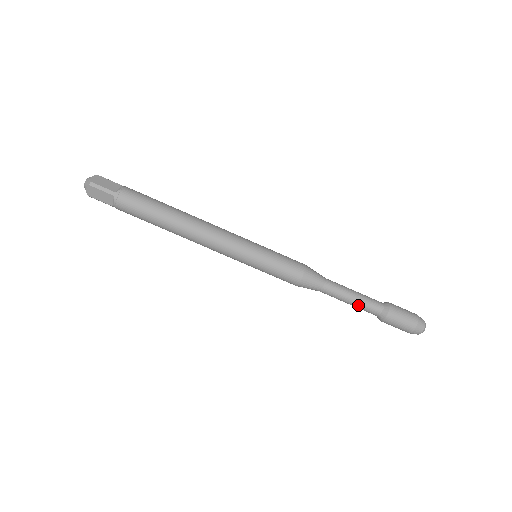
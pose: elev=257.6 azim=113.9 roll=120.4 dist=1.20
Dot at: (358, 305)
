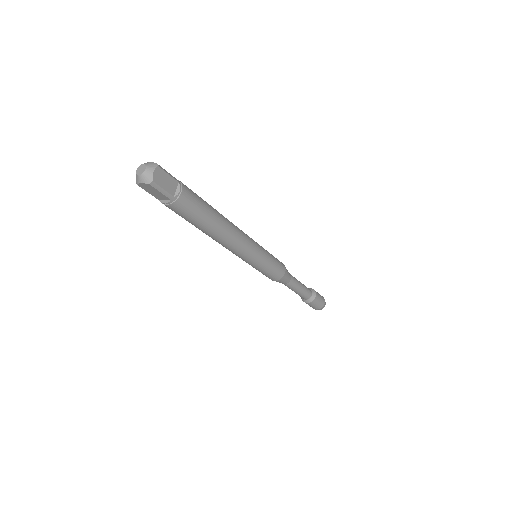
Dot at: (298, 294)
